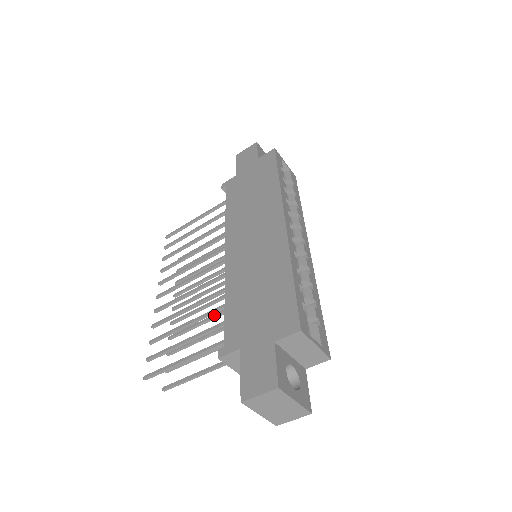
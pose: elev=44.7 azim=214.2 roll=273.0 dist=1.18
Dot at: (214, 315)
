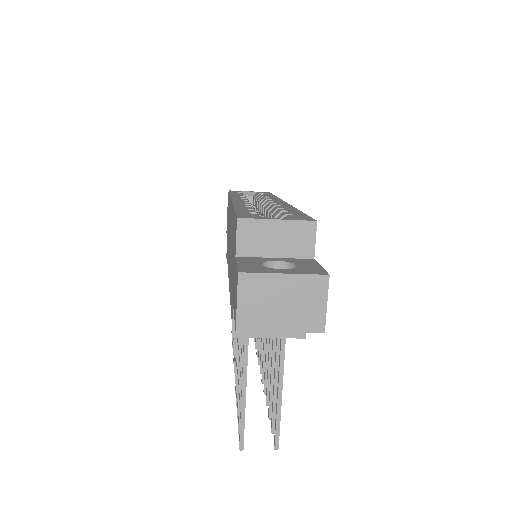
Dot at: occluded
